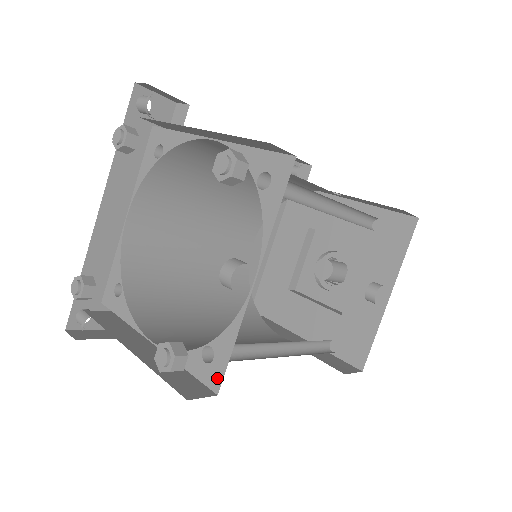
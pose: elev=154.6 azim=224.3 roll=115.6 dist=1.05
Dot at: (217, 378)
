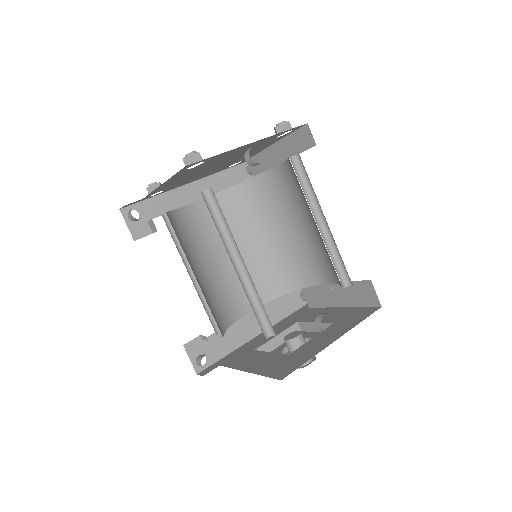
Dot at: occluded
